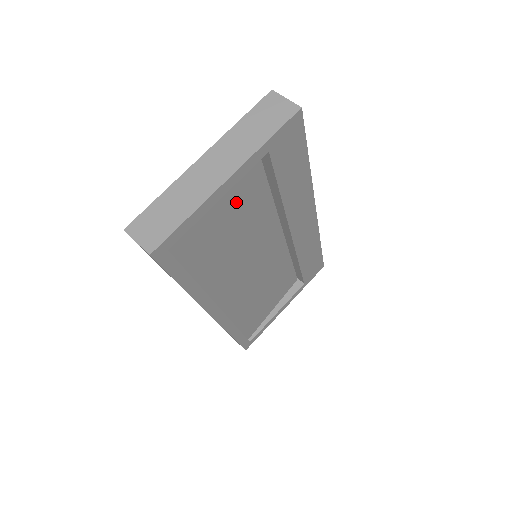
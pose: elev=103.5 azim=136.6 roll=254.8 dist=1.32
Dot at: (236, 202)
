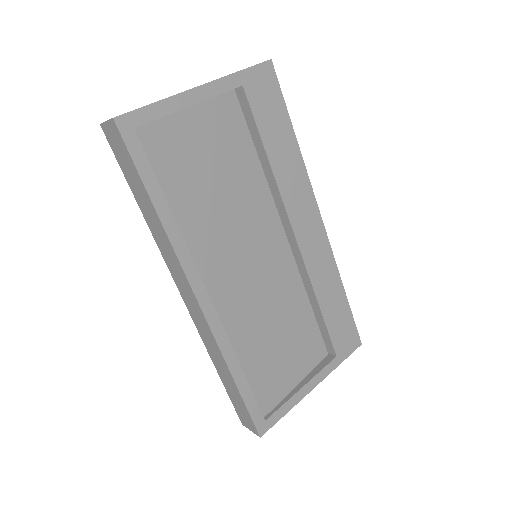
Dot at: (217, 140)
